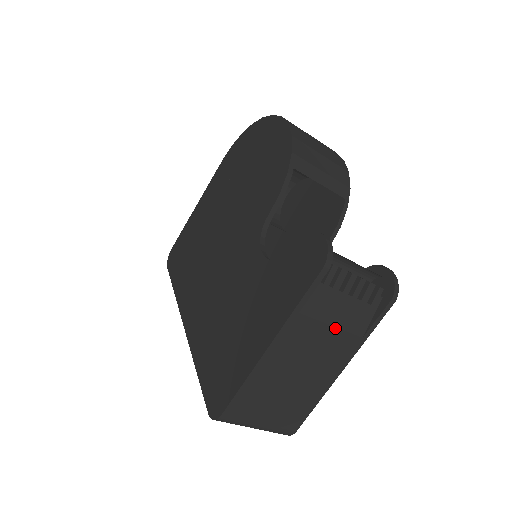
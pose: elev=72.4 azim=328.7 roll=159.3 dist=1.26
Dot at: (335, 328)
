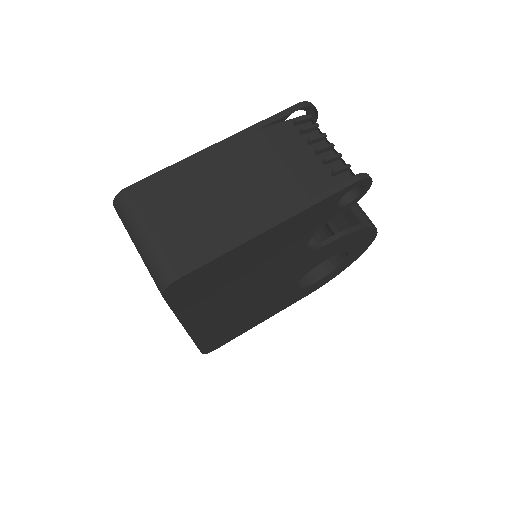
Dot at: (286, 168)
